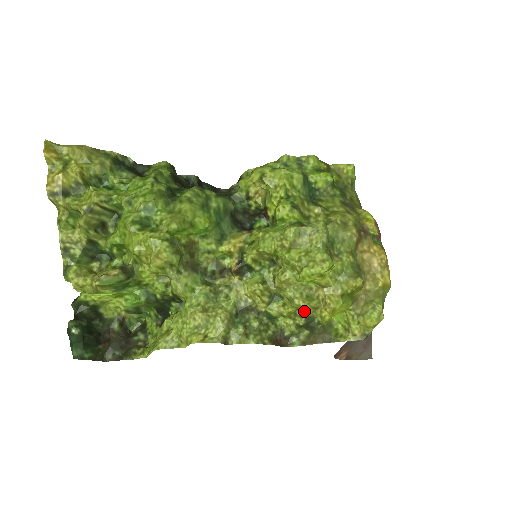
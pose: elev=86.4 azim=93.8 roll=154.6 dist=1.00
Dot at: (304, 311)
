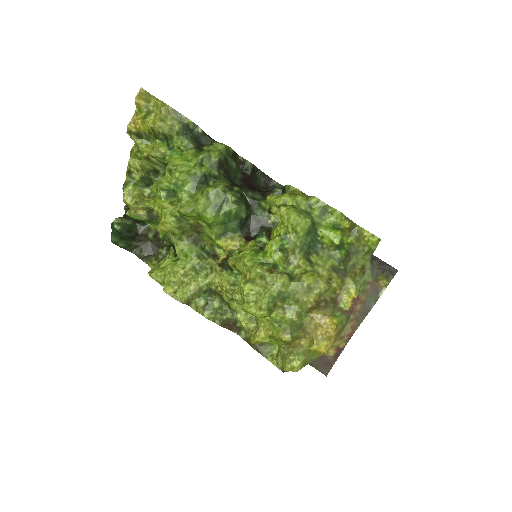
Dot at: occluded
